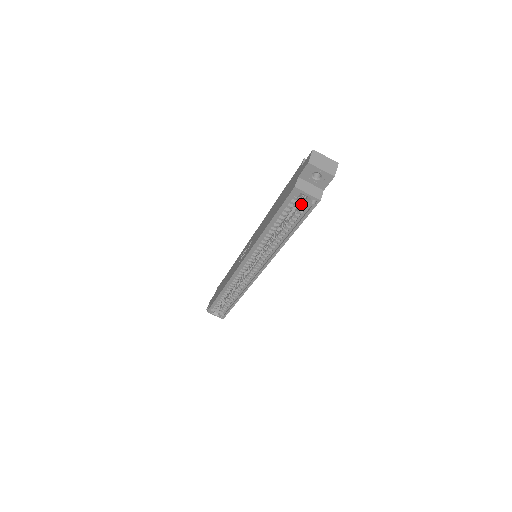
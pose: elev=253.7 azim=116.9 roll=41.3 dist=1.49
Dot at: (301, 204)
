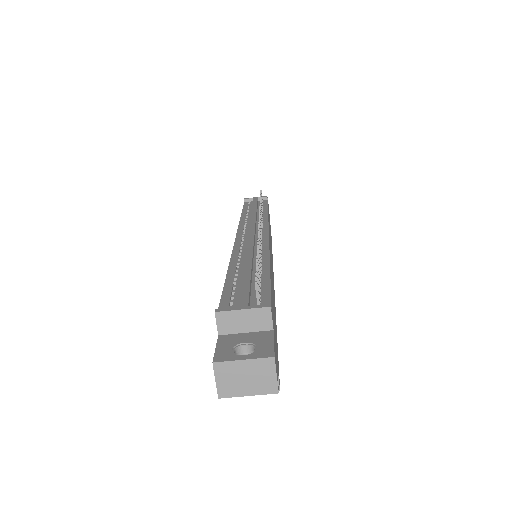
Dot at: occluded
